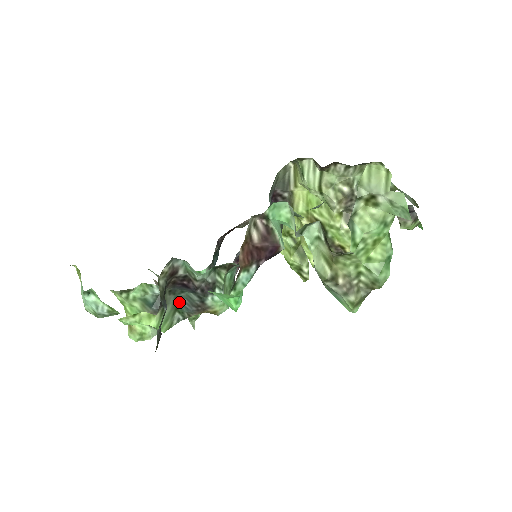
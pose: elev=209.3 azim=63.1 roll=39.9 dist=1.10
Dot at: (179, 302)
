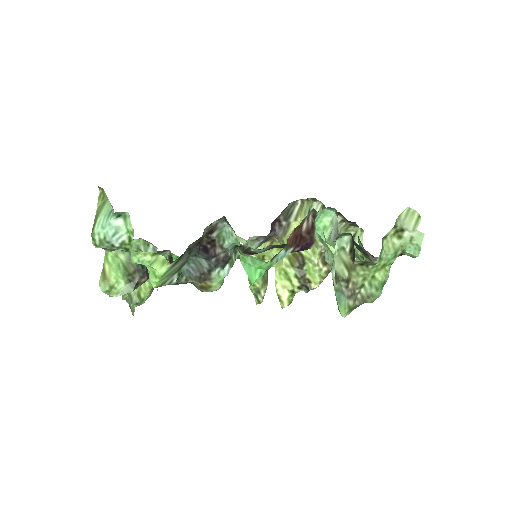
Dot at: (186, 264)
